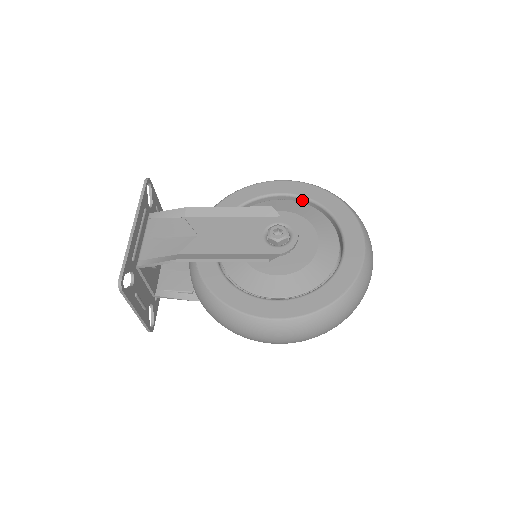
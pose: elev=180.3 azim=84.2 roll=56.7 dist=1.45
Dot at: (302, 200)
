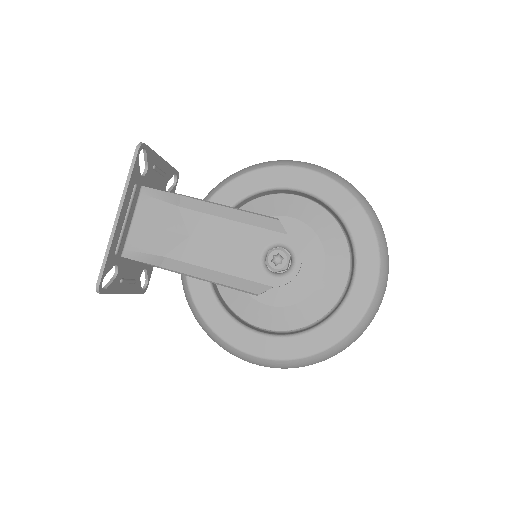
Dot at: (323, 203)
